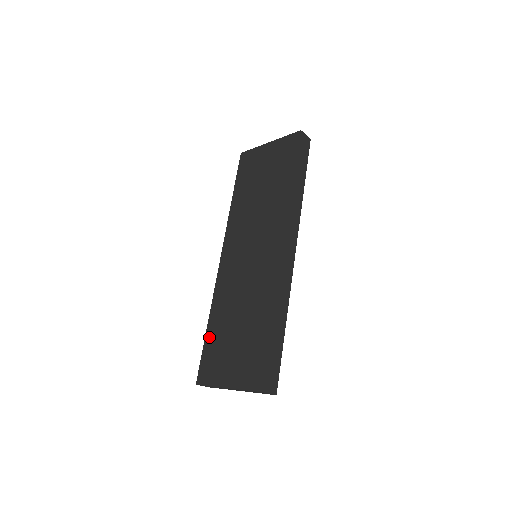
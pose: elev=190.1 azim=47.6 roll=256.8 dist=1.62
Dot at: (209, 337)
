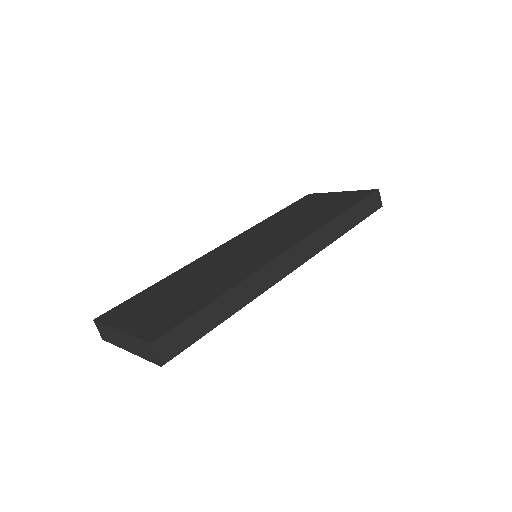
Dot at: (148, 290)
